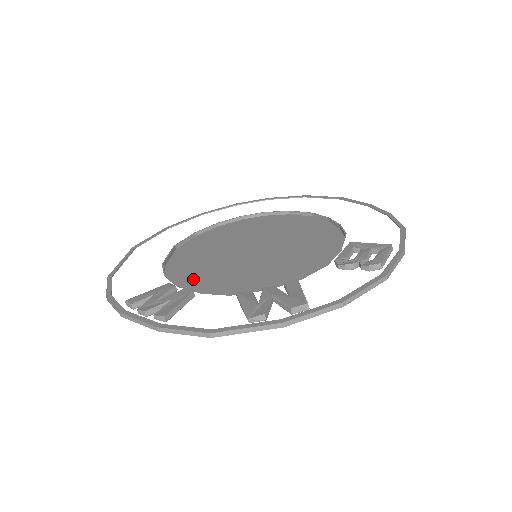
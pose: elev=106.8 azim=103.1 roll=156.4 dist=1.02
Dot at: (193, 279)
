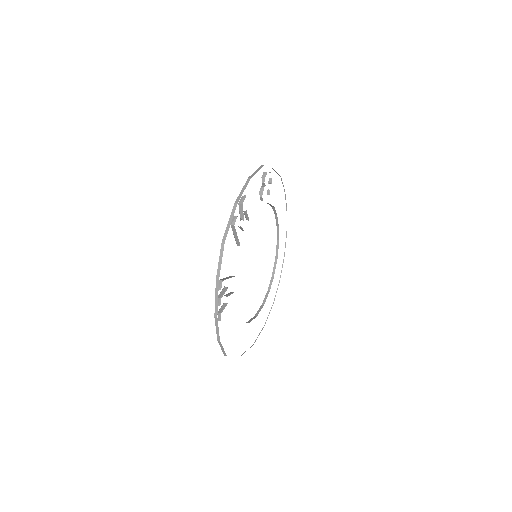
Dot at: occluded
